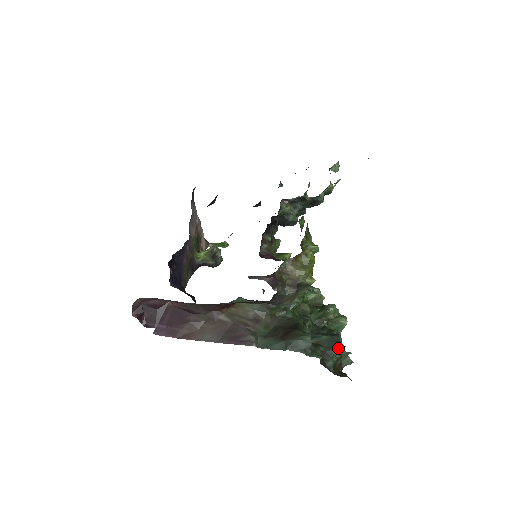
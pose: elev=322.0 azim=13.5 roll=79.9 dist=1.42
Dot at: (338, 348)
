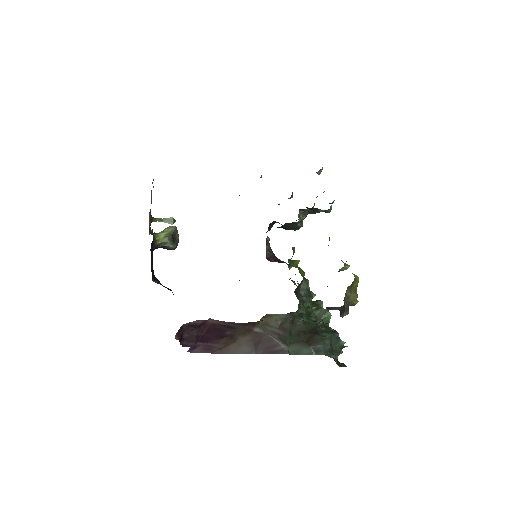
Dot at: (340, 344)
